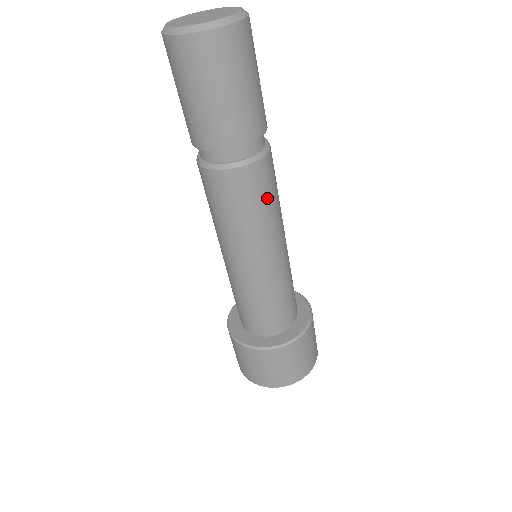
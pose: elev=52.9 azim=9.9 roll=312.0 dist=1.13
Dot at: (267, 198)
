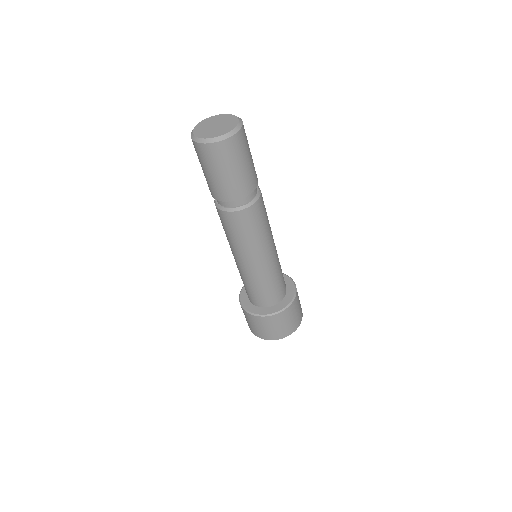
Dot at: (263, 221)
